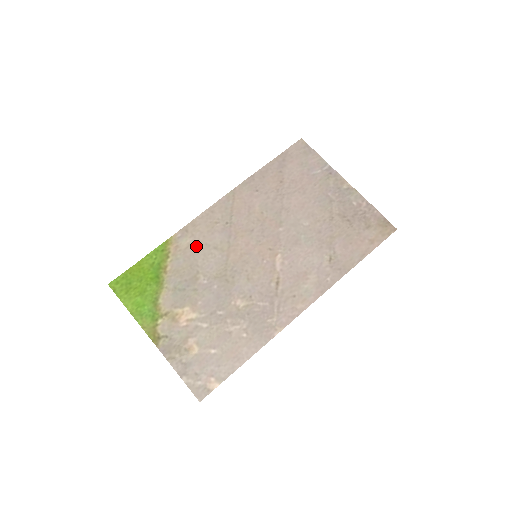
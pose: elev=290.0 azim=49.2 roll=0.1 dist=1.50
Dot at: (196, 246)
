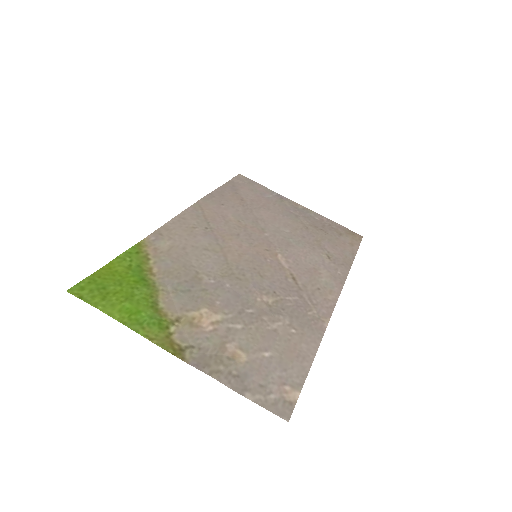
Dot at: (181, 248)
